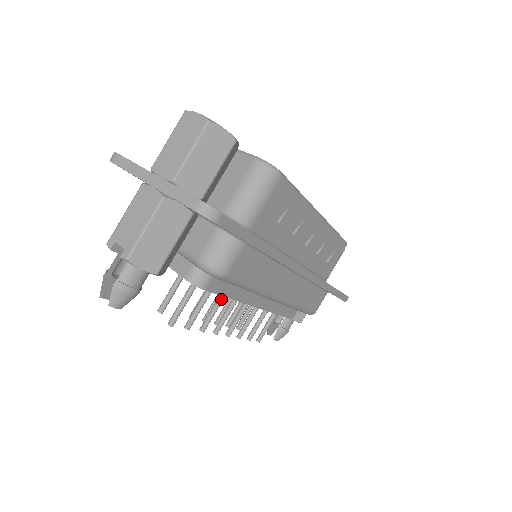
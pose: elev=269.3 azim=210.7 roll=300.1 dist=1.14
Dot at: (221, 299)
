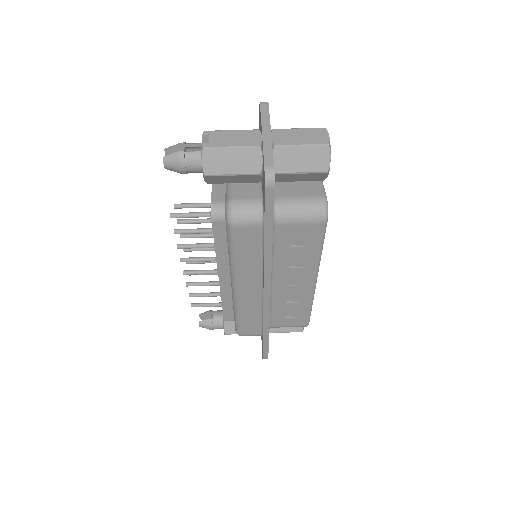
Dot at: (210, 245)
